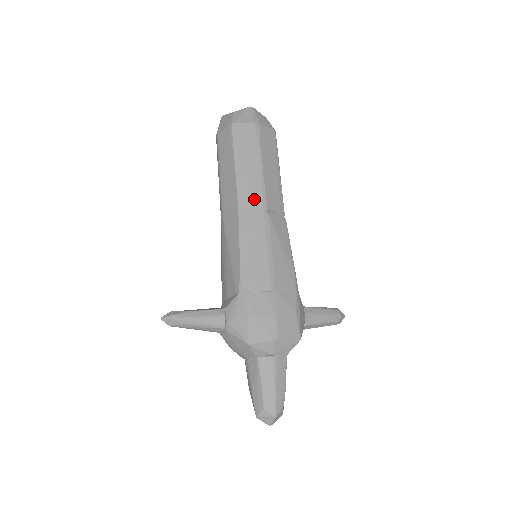
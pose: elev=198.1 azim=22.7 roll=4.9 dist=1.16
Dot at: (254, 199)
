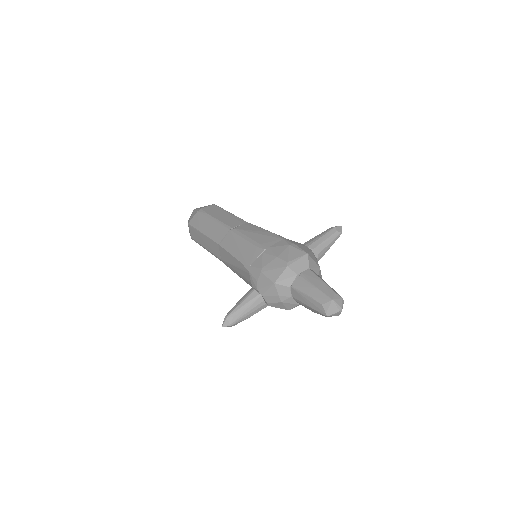
Dot at: (222, 232)
